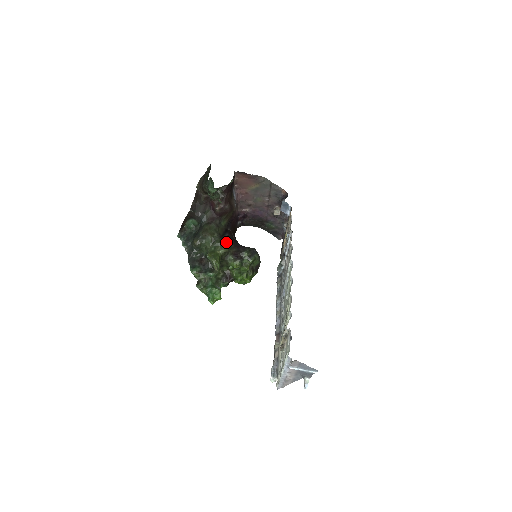
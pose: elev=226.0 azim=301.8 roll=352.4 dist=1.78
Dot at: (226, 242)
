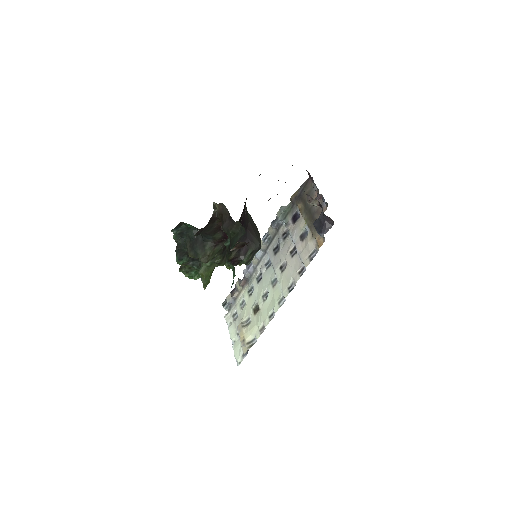
Dot at: occluded
